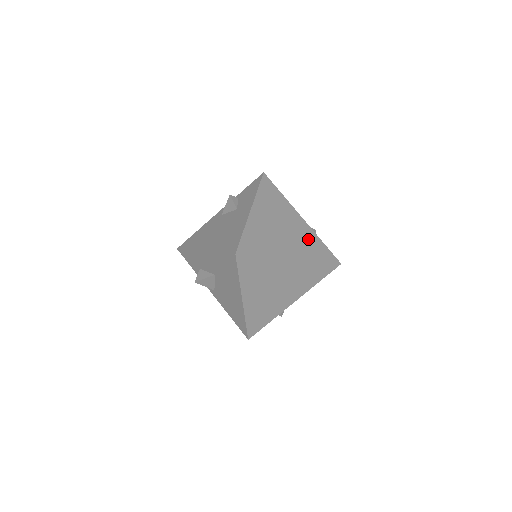
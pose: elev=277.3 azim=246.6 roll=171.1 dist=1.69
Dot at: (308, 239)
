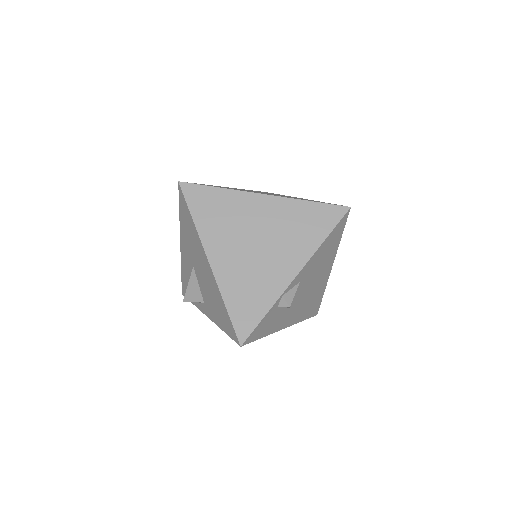
Dot at: occluded
